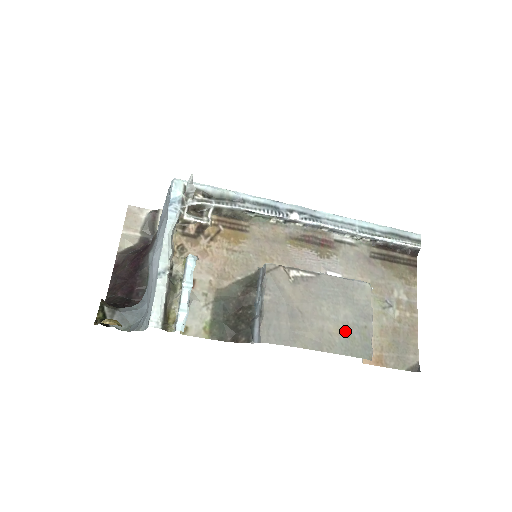
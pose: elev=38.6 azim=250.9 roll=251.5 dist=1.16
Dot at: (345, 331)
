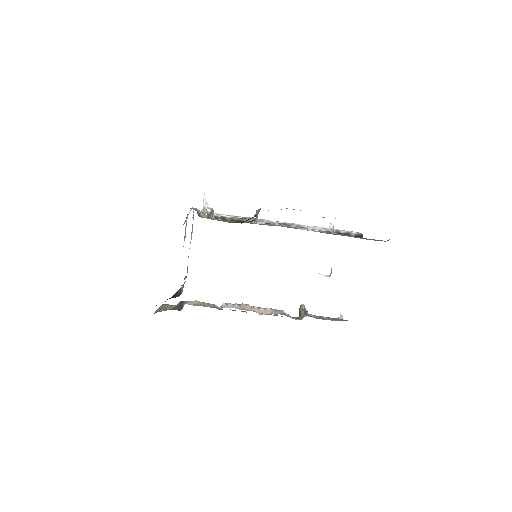
Dot at: occluded
